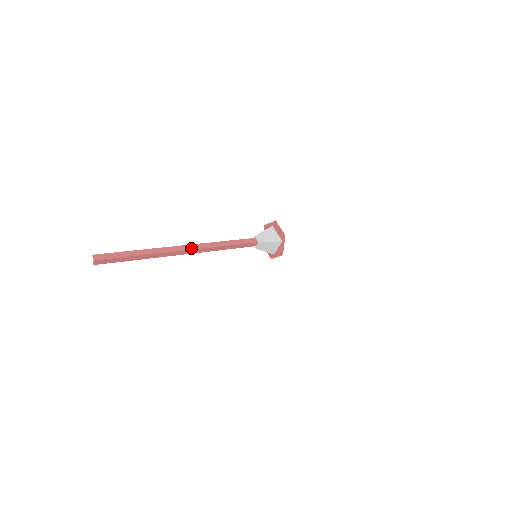
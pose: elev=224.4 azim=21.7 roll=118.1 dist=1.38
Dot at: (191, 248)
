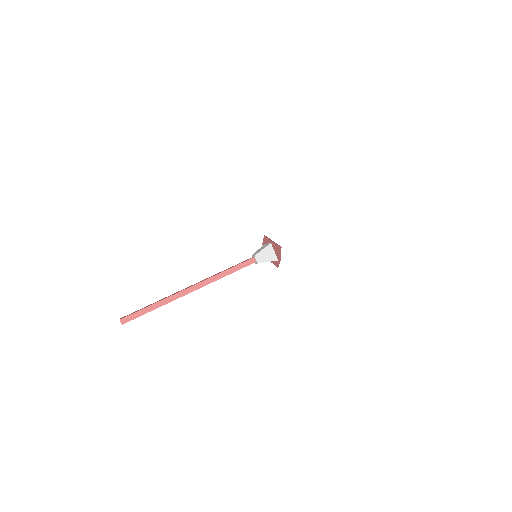
Dot at: (198, 288)
